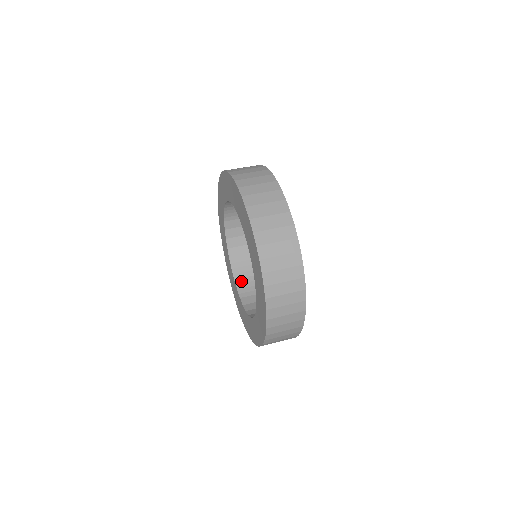
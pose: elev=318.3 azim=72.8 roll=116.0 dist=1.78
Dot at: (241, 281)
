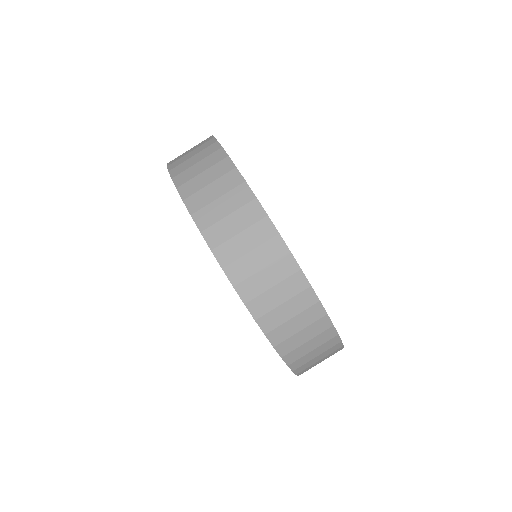
Dot at: occluded
